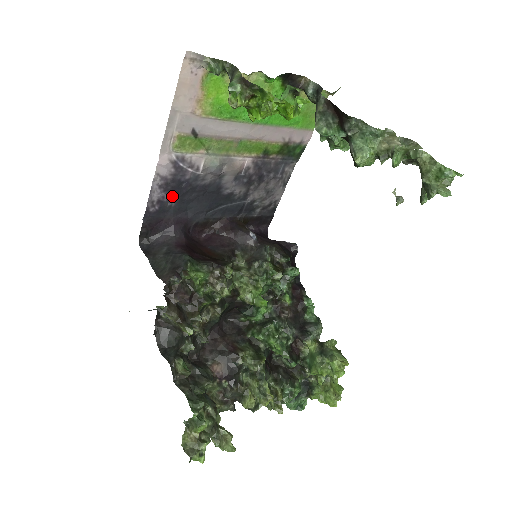
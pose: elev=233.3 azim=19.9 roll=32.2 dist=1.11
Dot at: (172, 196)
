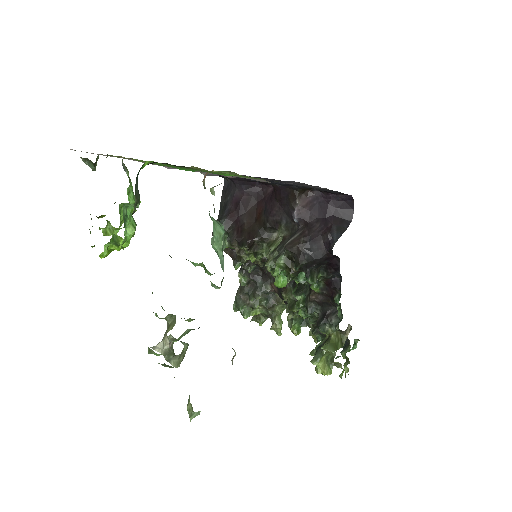
Dot at: occluded
